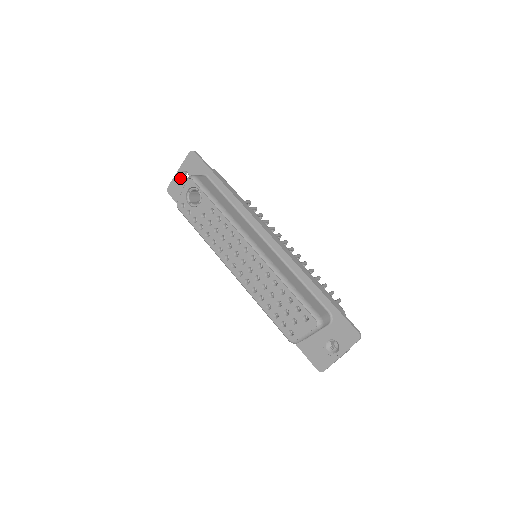
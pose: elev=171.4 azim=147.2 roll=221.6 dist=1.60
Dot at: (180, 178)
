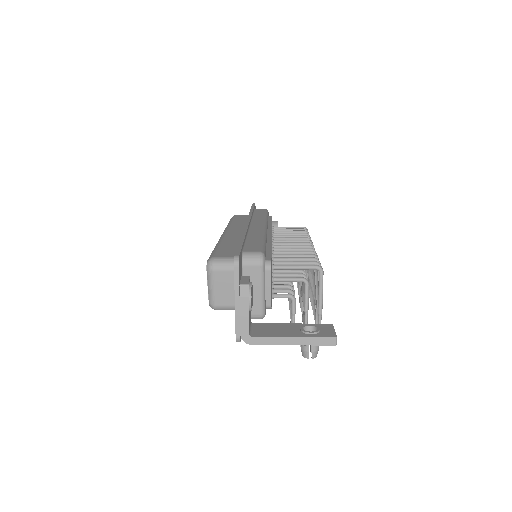
Dot at: occluded
